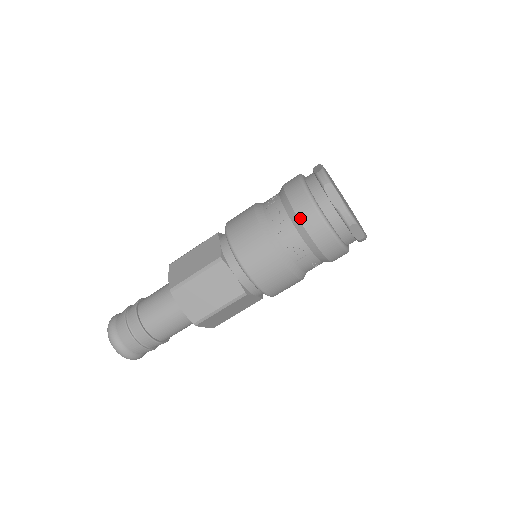
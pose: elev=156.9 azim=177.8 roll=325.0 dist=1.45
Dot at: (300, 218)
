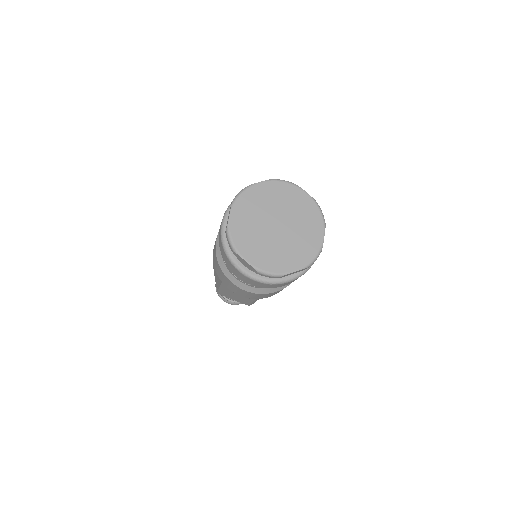
Dot at: (238, 276)
